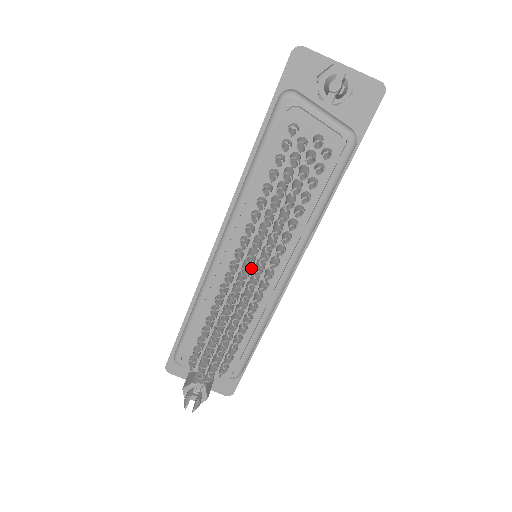
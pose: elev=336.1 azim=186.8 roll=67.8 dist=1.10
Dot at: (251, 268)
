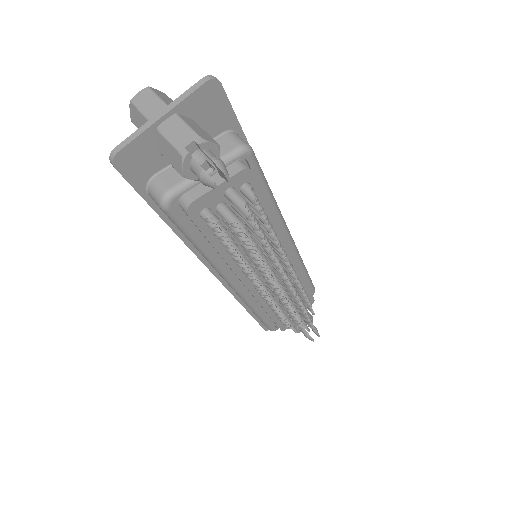
Dot at: occluded
